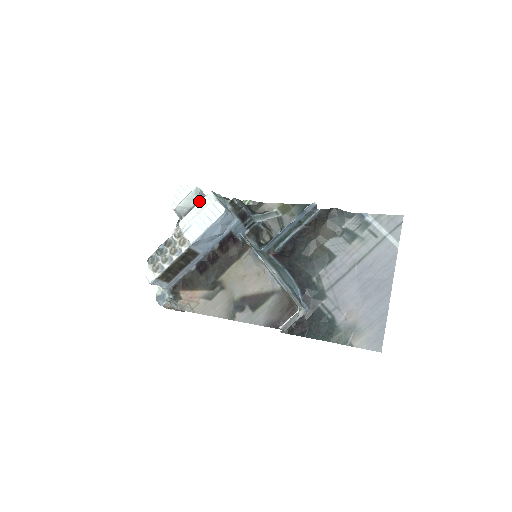
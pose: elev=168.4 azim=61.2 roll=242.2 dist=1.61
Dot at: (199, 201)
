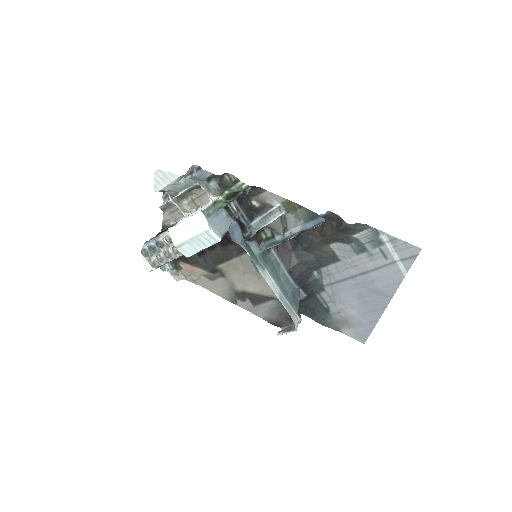
Dot at: (186, 187)
